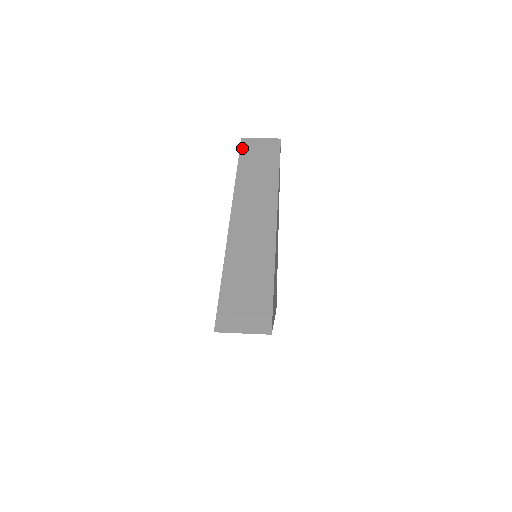
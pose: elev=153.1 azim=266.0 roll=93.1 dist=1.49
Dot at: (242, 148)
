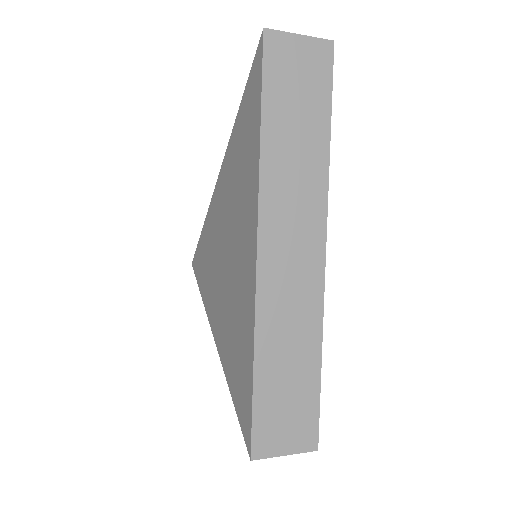
Dot at: occluded
